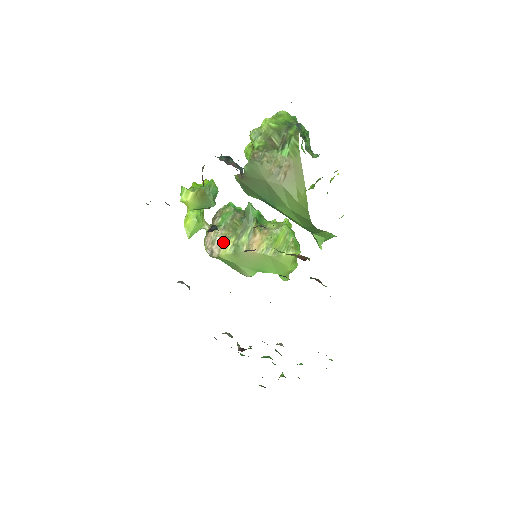
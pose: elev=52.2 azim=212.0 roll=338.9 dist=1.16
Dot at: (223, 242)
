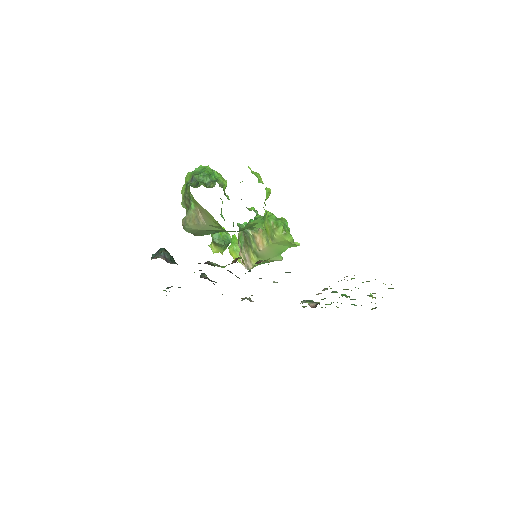
Dot at: (248, 256)
